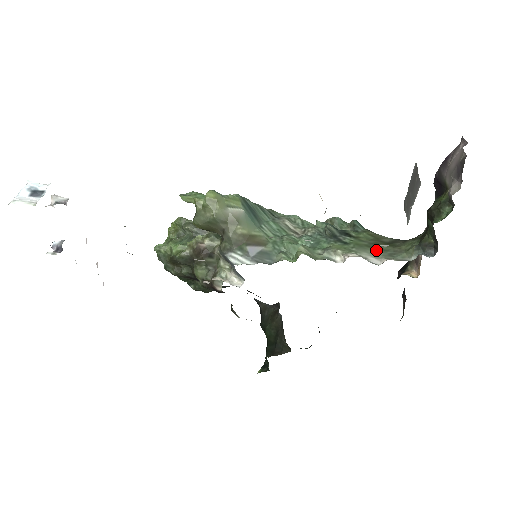
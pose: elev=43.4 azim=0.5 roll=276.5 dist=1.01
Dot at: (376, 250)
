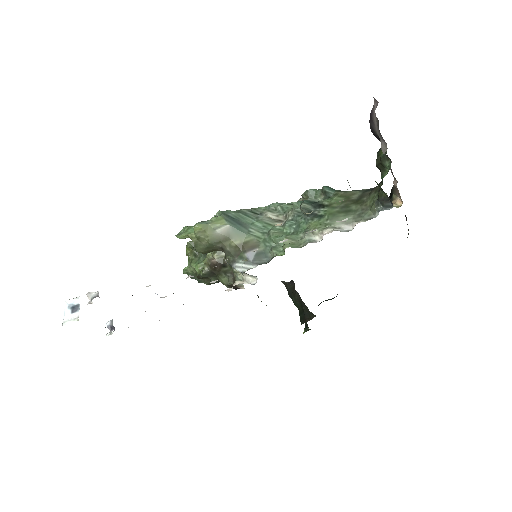
Dot at: (347, 214)
